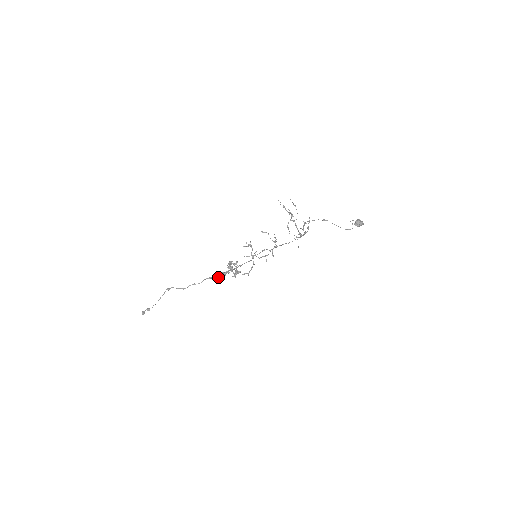
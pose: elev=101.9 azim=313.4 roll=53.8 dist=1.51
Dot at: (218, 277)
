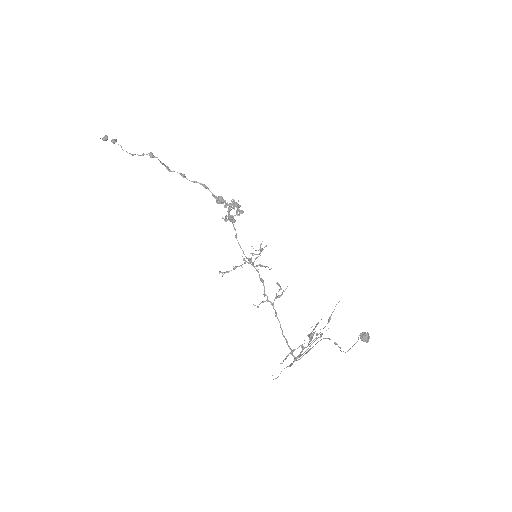
Dot at: (213, 195)
